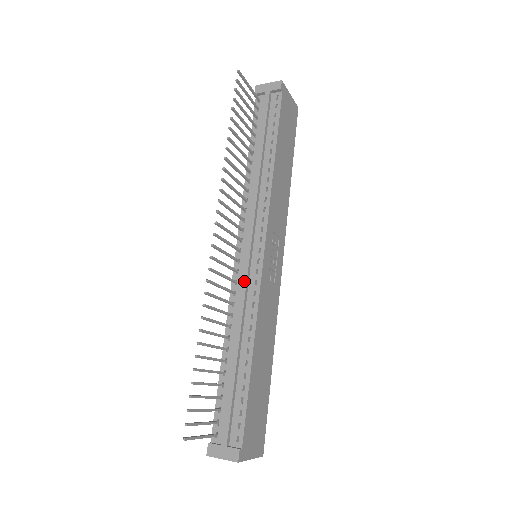
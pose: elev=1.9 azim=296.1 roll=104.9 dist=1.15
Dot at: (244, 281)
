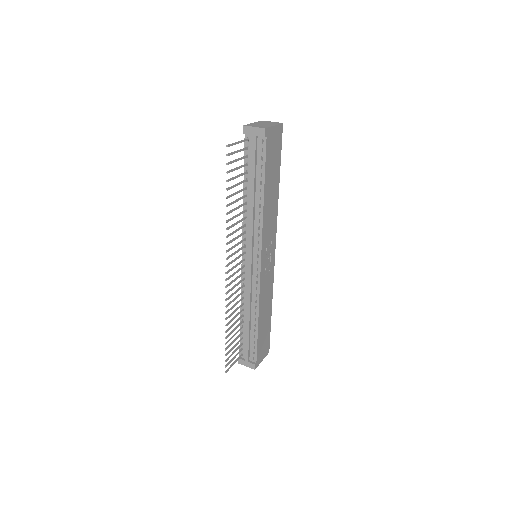
Dot at: (249, 282)
